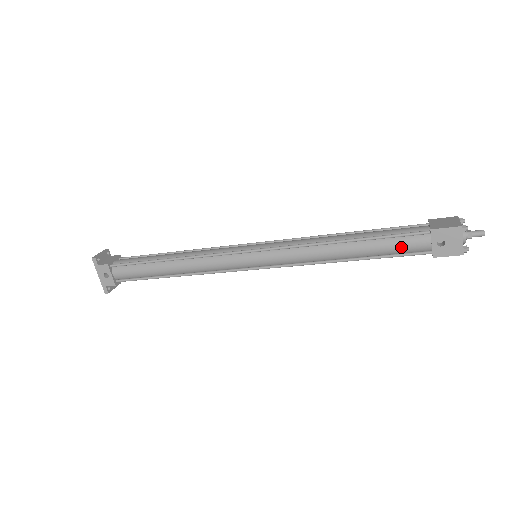
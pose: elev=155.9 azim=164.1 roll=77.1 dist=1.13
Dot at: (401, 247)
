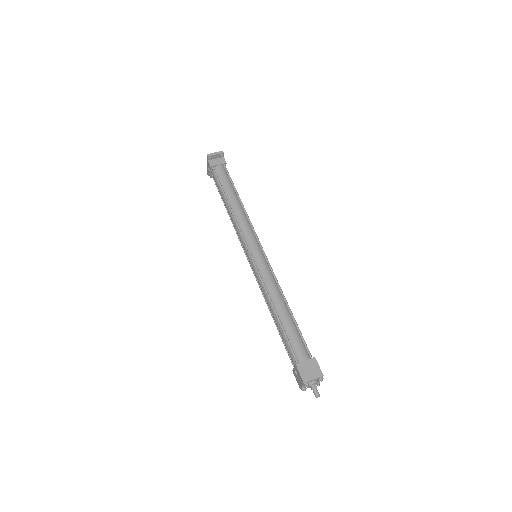
Dot at: (287, 349)
